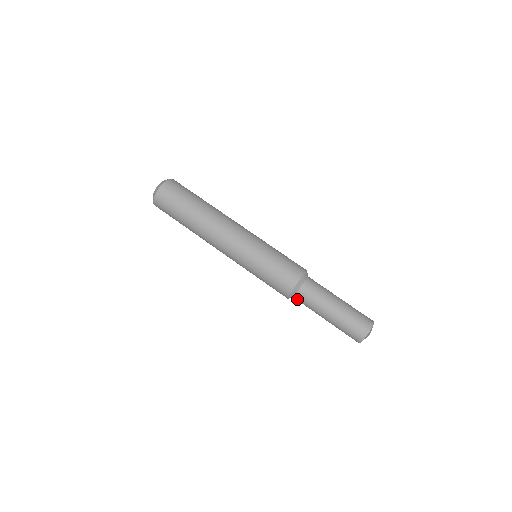
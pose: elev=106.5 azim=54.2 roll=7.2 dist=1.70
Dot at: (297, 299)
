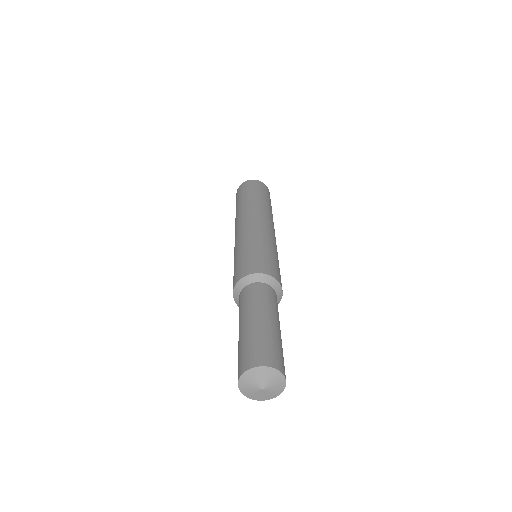
Dot at: occluded
